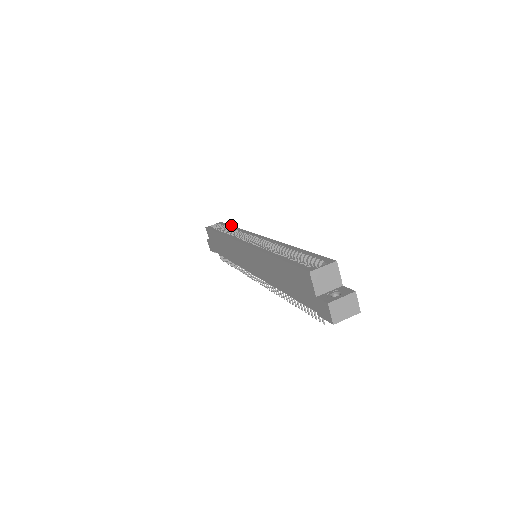
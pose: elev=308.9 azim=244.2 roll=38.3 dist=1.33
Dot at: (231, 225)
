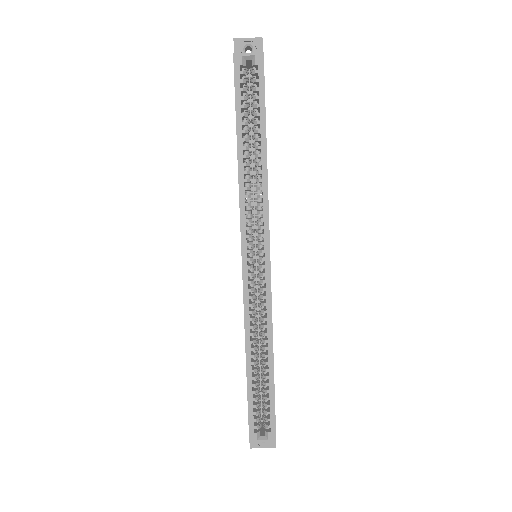
Dot at: (265, 121)
